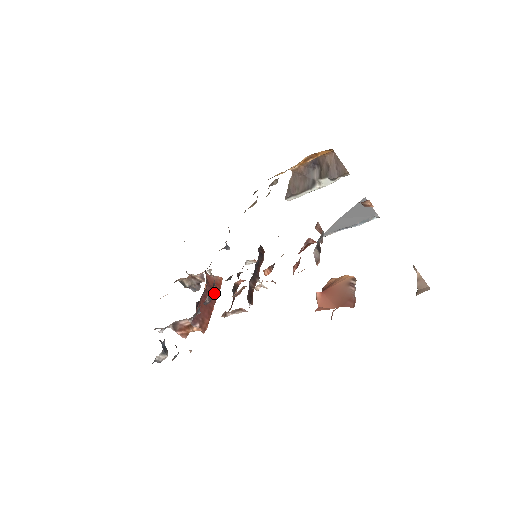
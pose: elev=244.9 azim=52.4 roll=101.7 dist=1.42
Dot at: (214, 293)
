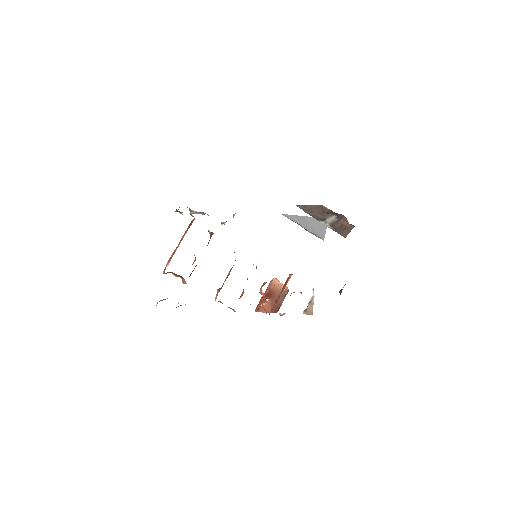
Dot at: occluded
